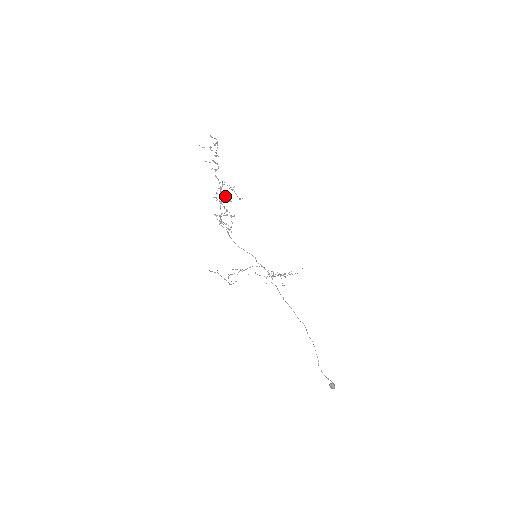
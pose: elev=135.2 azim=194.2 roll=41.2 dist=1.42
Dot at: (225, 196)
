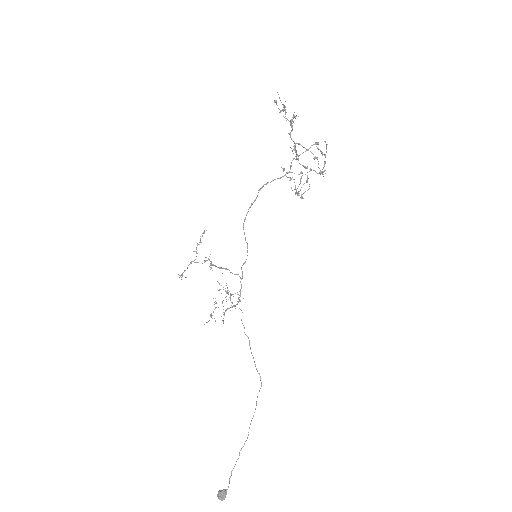
Dot at: (298, 159)
